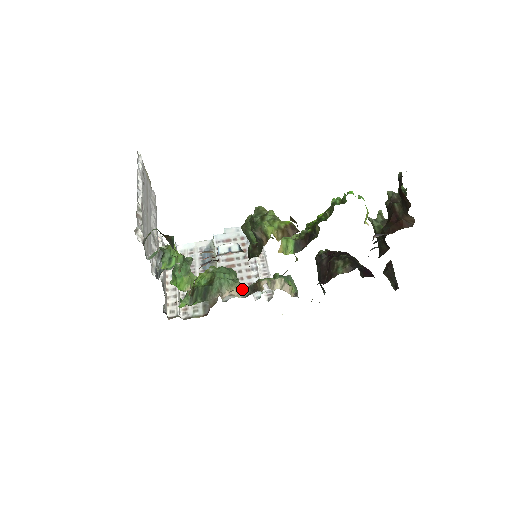
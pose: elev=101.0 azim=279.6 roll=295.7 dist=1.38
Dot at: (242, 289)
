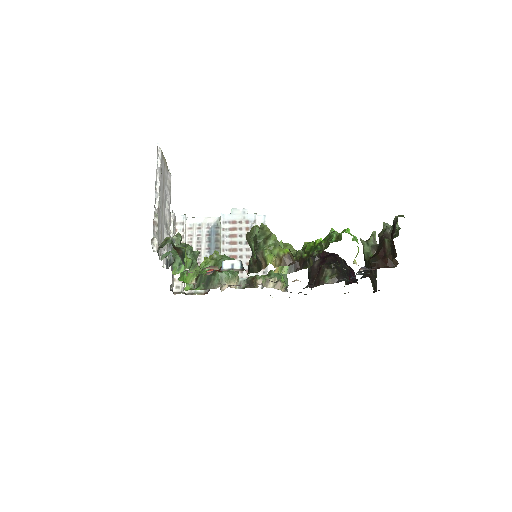
Dot at: (240, 285)
